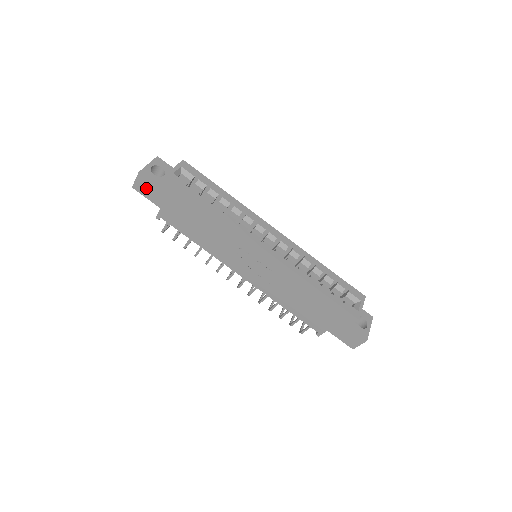
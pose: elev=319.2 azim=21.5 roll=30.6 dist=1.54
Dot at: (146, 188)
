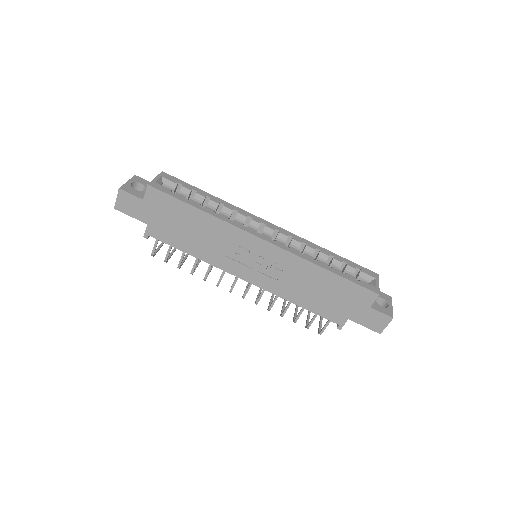
Dot at: (129, 205)
